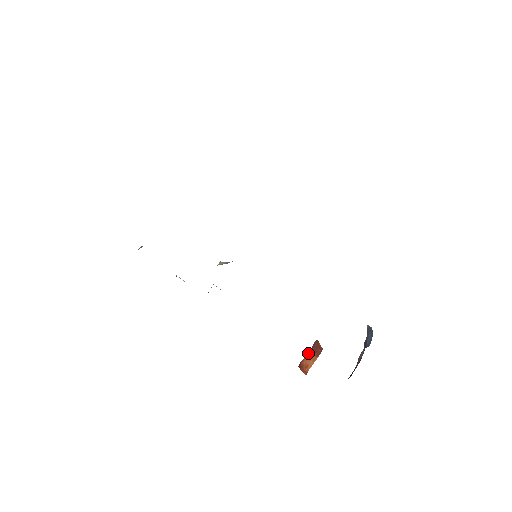
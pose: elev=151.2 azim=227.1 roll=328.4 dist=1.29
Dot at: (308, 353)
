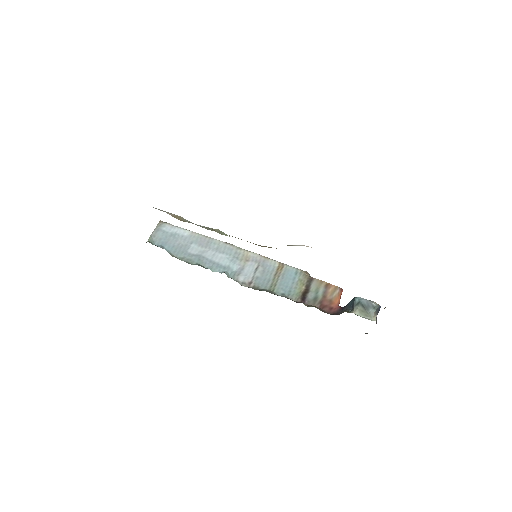
Dot at: occluded
